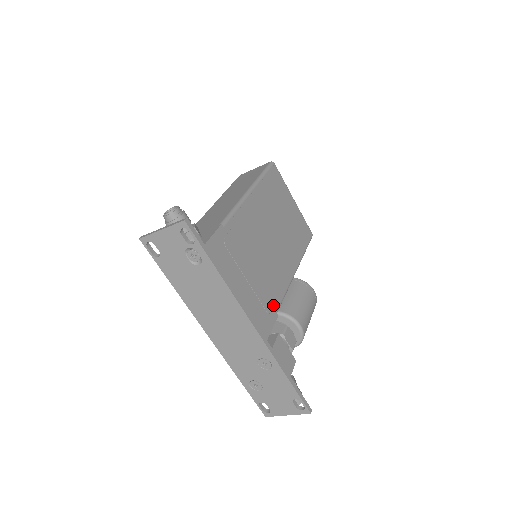
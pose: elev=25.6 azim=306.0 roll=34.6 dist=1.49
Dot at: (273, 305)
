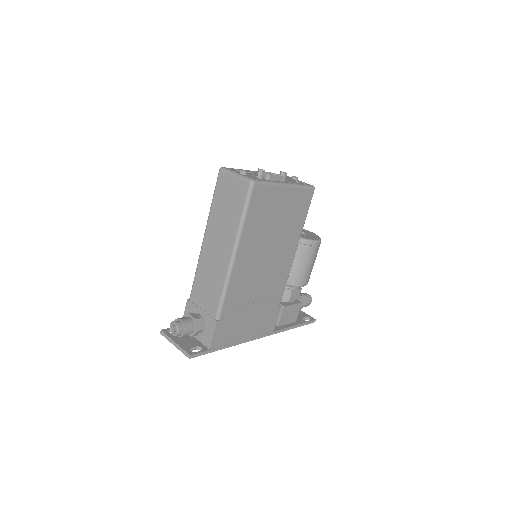
Dot at: (275, 307)
